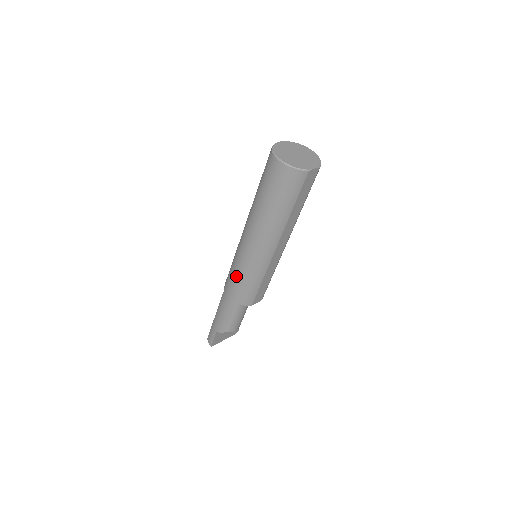
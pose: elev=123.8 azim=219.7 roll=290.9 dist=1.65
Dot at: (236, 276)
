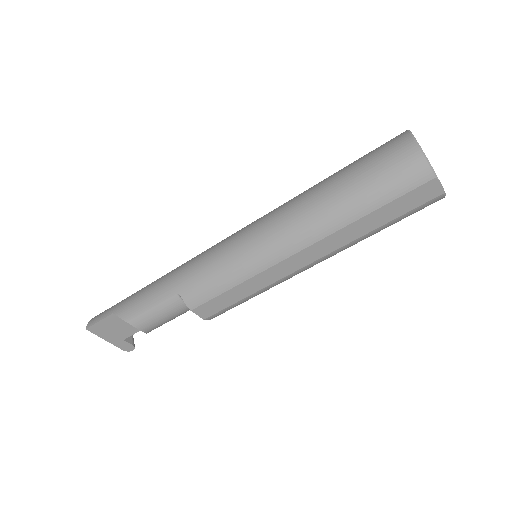
Dot at: (213, 253)
